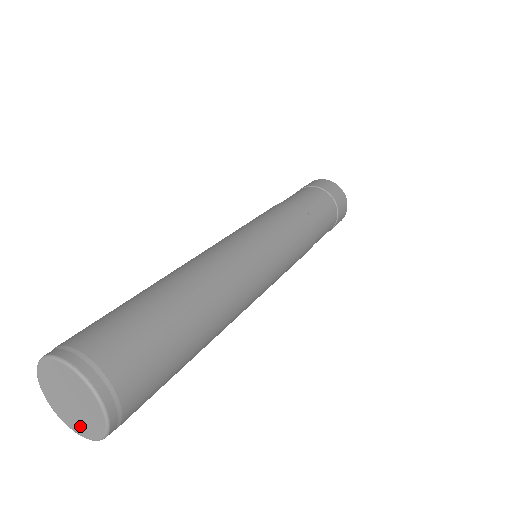
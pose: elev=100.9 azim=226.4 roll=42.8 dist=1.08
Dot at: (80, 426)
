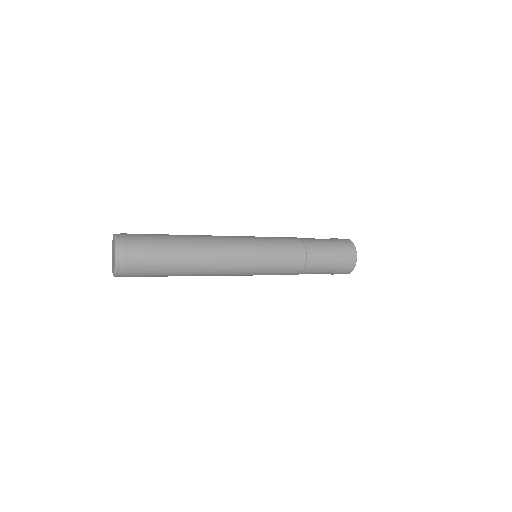
Dot at: (112, 257)
